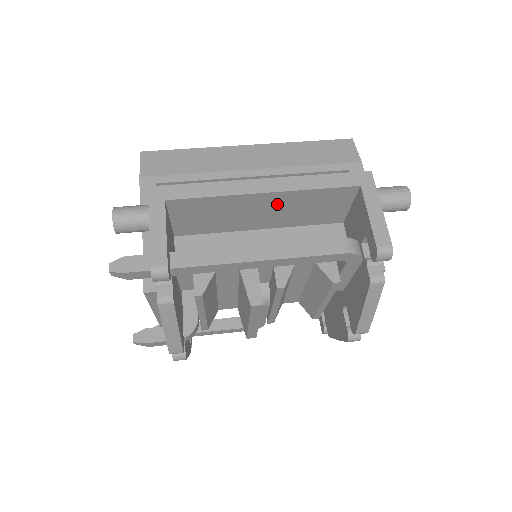
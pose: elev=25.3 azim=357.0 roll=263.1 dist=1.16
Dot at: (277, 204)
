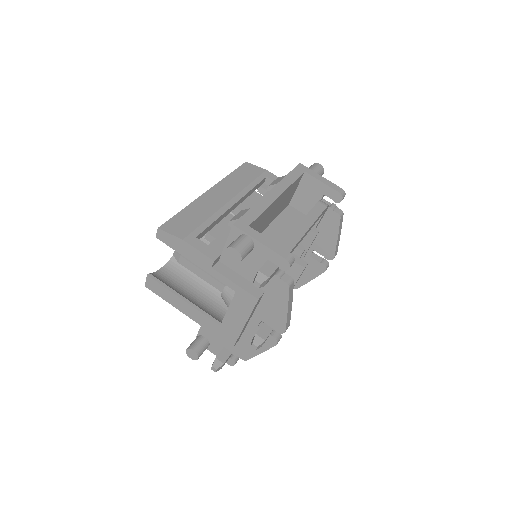
Dot at: (278, 203)
